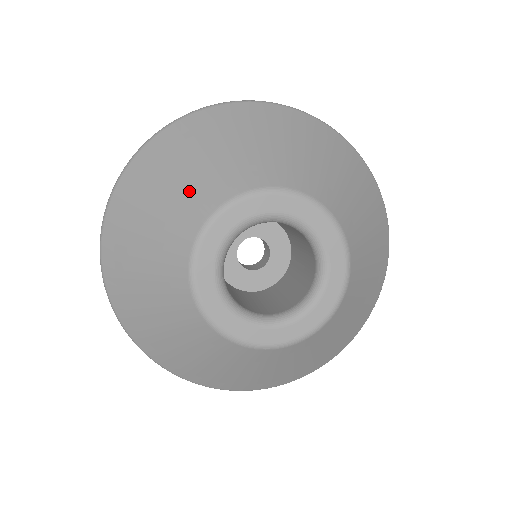
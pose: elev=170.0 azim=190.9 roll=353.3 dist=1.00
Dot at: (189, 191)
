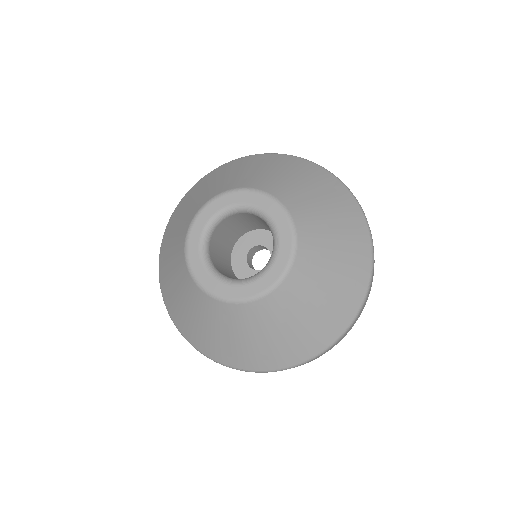
Dot at: (177, 242)
